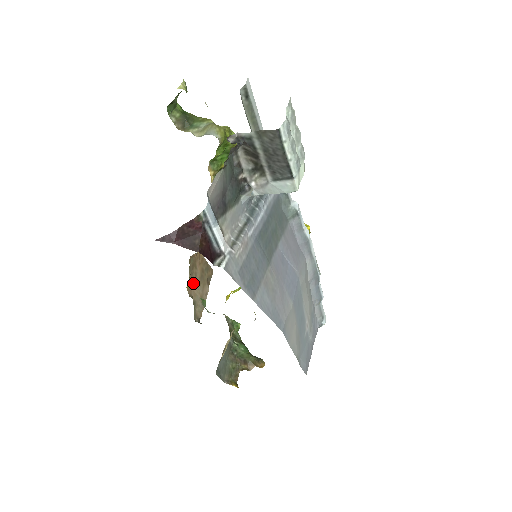
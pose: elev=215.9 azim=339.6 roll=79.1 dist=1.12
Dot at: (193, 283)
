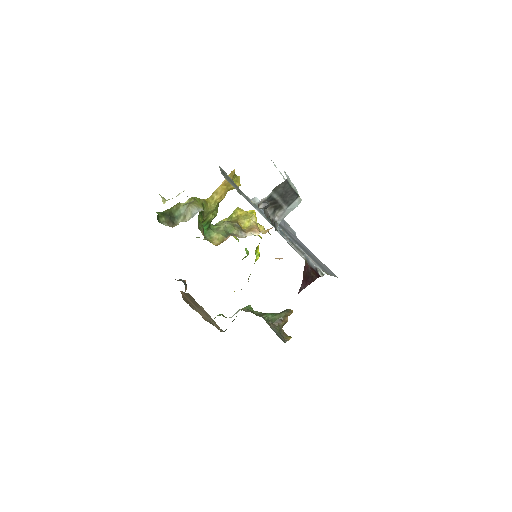
Dot at: occluded
